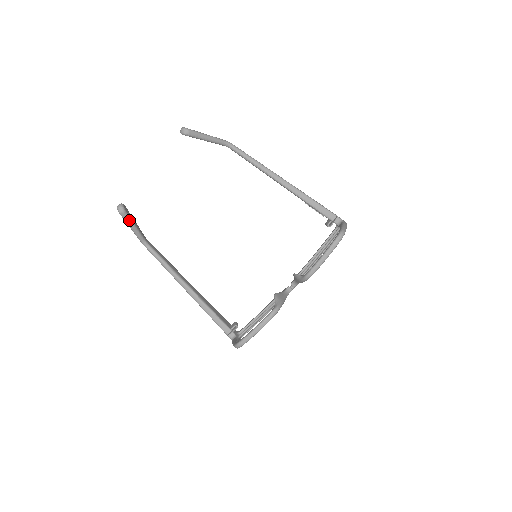
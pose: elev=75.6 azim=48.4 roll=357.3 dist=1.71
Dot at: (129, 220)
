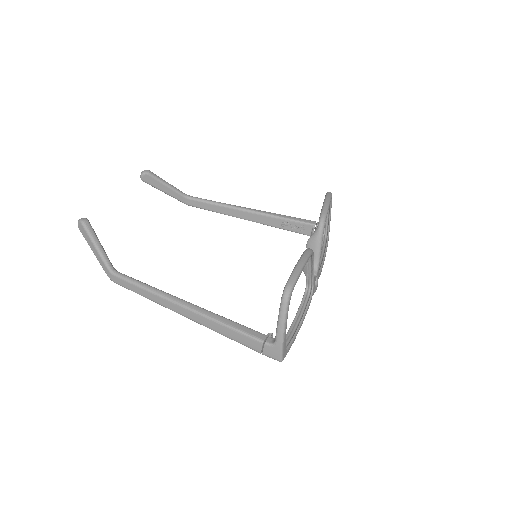
Dot at: (93, 233)
